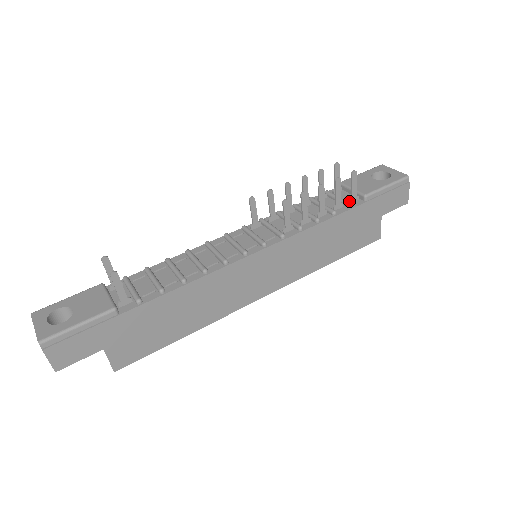
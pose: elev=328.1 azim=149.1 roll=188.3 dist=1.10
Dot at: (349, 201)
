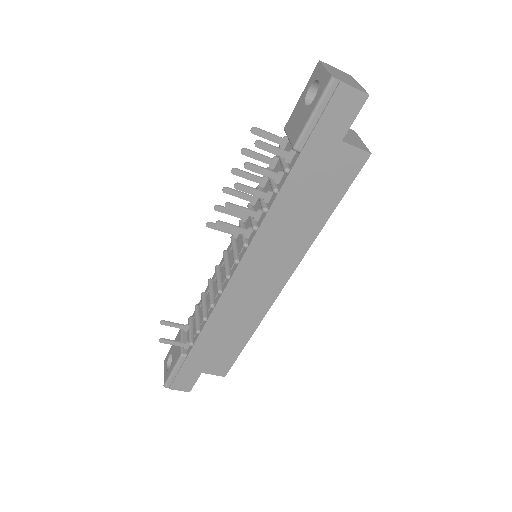
Dot at: (286, 162)
